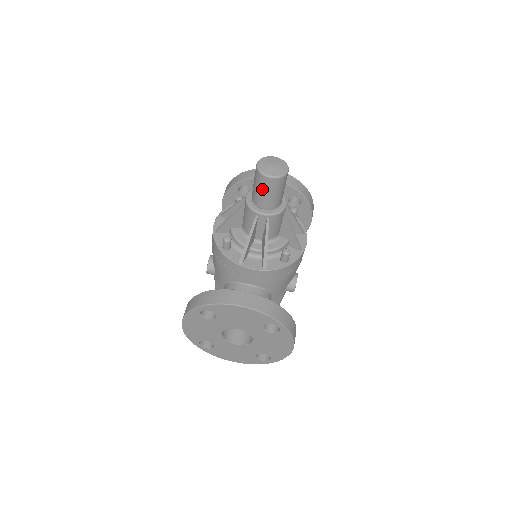
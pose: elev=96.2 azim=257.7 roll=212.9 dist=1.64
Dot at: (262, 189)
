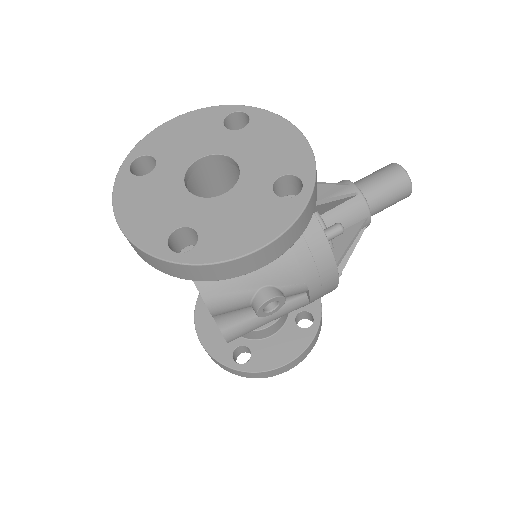
Dot at: (380, 173)
